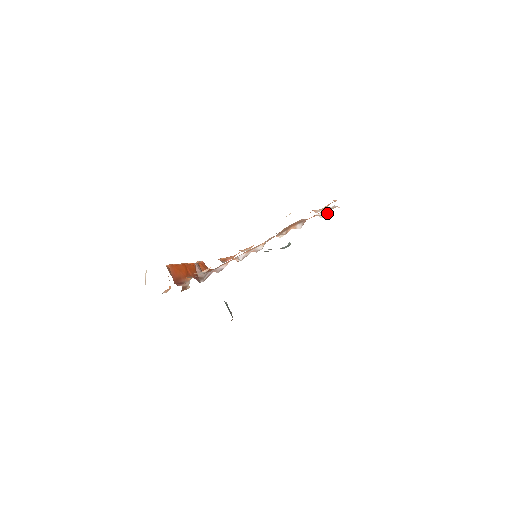
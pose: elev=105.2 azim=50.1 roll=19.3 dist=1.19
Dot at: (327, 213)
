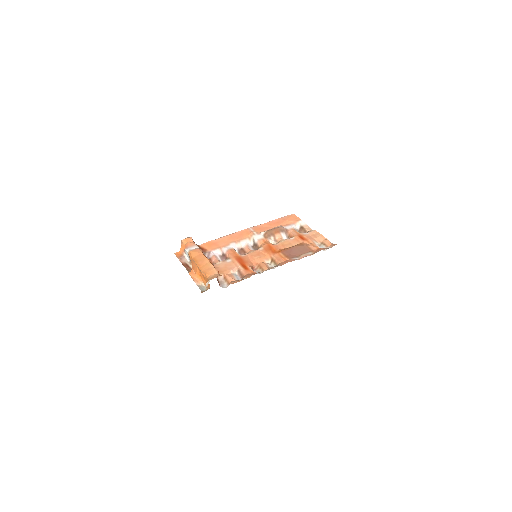
Dot at: (305, 232)
